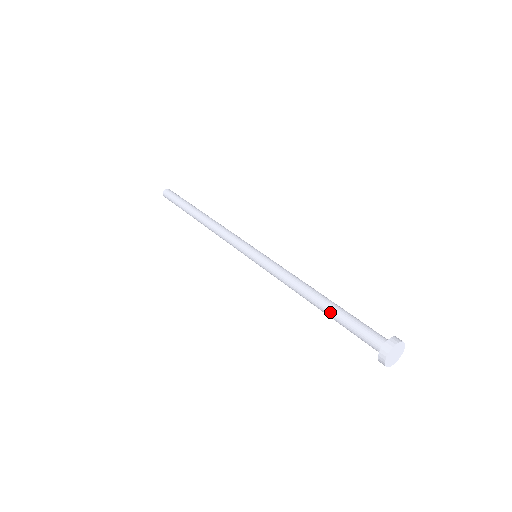
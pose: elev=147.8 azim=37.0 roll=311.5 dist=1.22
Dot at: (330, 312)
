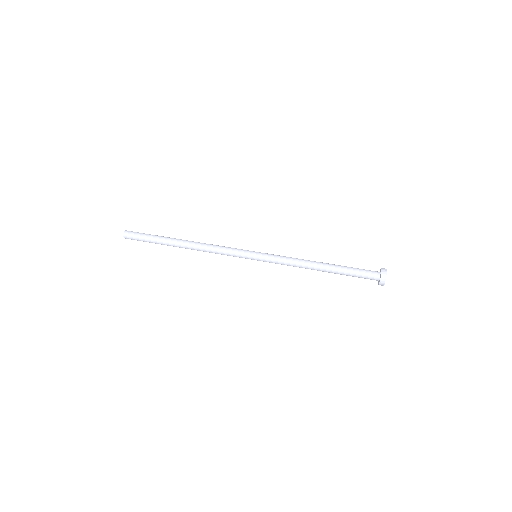
Dot at: (337, 267)
